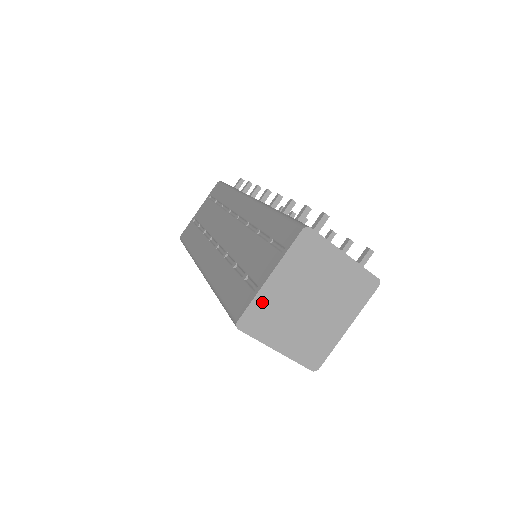
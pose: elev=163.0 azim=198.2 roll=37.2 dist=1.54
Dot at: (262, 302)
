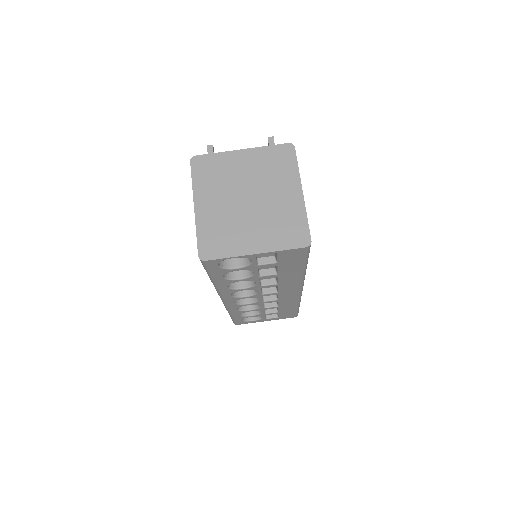
Dot at: (206, 228)
